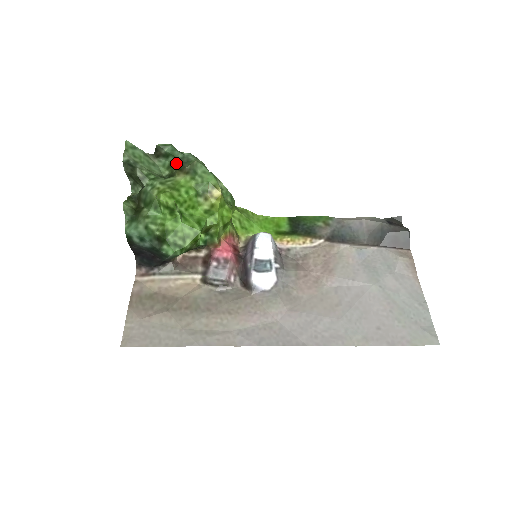
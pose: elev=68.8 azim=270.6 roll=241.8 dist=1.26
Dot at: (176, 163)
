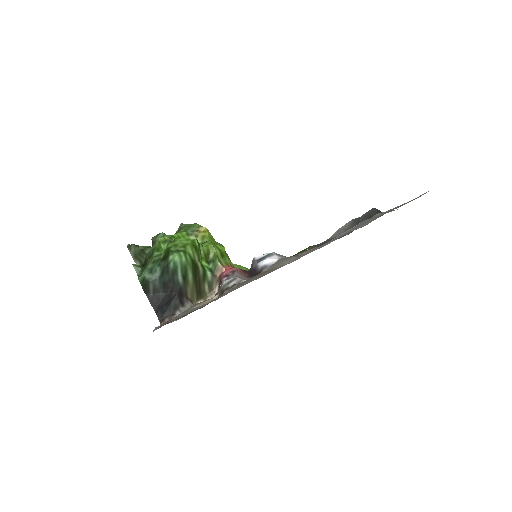
Dot at: occluded
